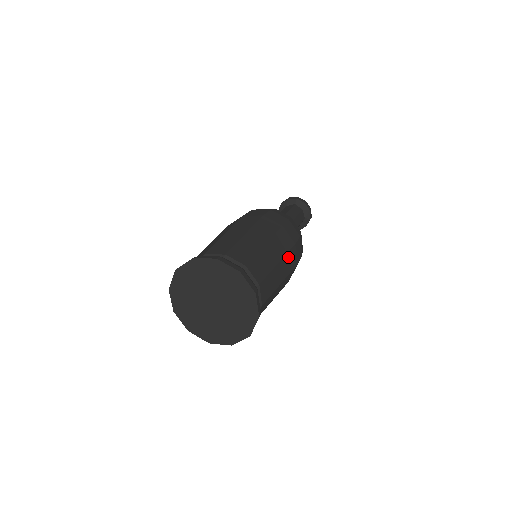
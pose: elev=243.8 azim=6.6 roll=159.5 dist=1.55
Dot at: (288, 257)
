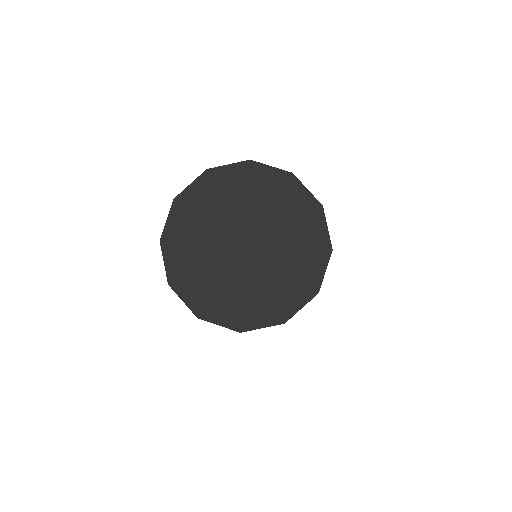
Dot at: occluded
